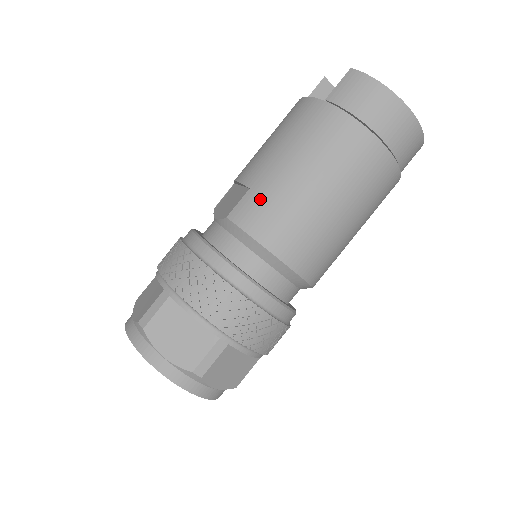
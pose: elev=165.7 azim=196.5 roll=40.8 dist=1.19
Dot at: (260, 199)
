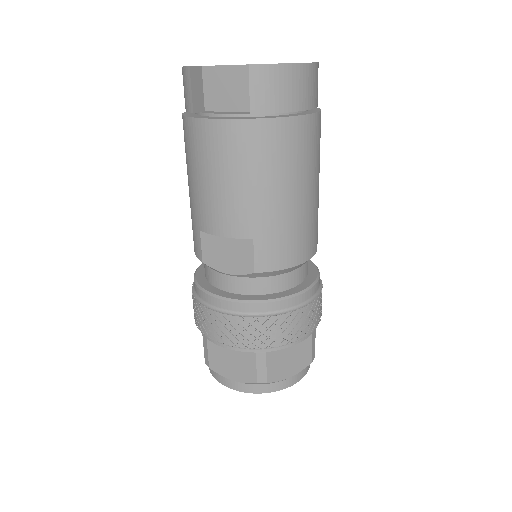
Dot at: (272, 240)
